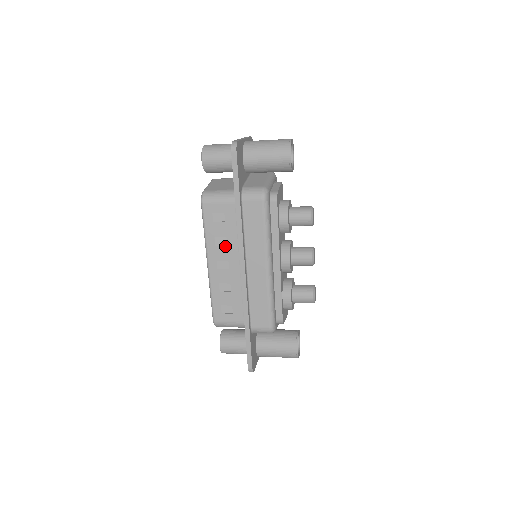
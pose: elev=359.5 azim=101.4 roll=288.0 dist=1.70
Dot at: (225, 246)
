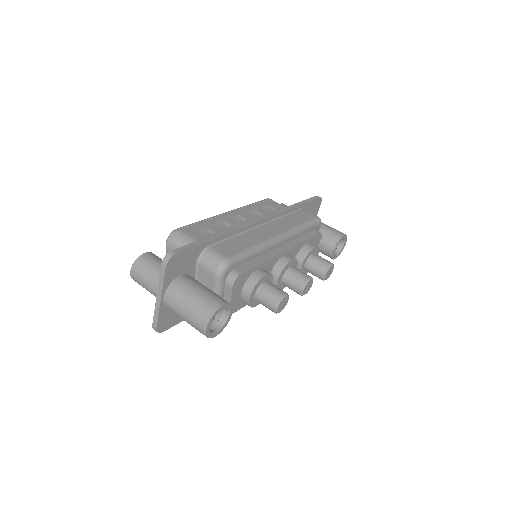
Dot at: occluded
